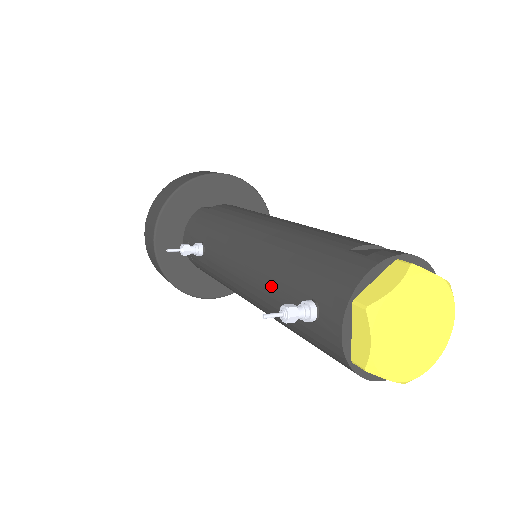
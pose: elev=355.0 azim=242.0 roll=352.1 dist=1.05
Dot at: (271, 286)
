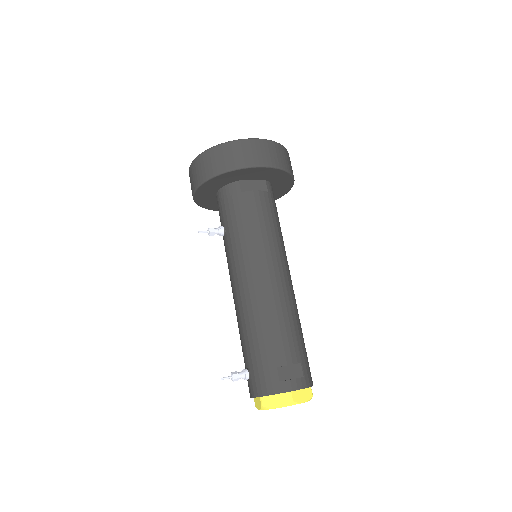
Dot at: (241, 332)
